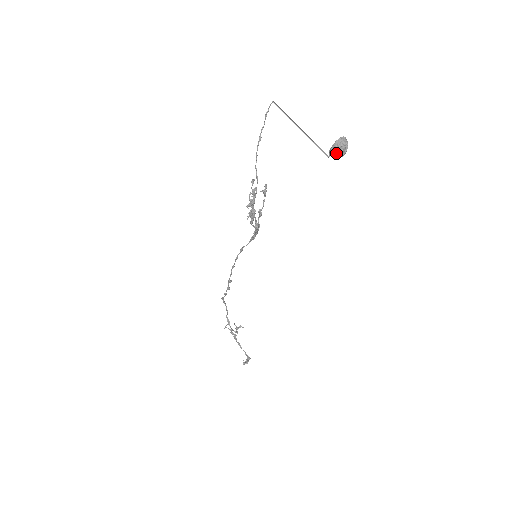
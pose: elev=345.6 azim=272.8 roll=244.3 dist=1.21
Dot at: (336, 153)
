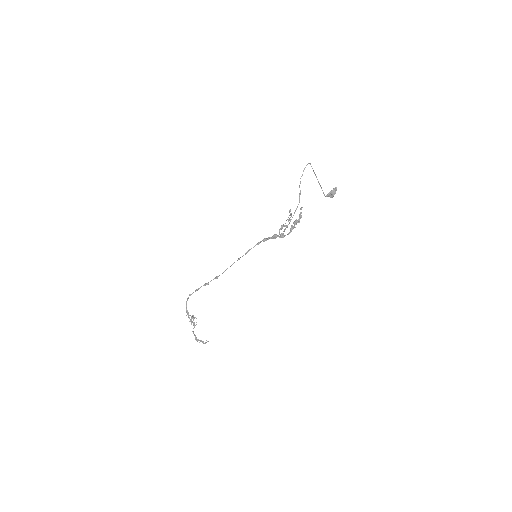
Dot at: (332, 195)
